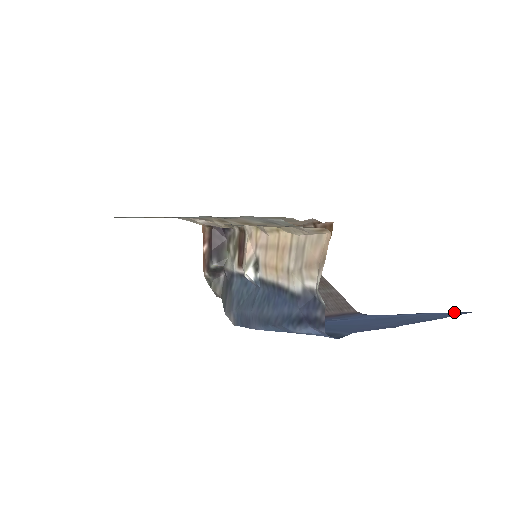
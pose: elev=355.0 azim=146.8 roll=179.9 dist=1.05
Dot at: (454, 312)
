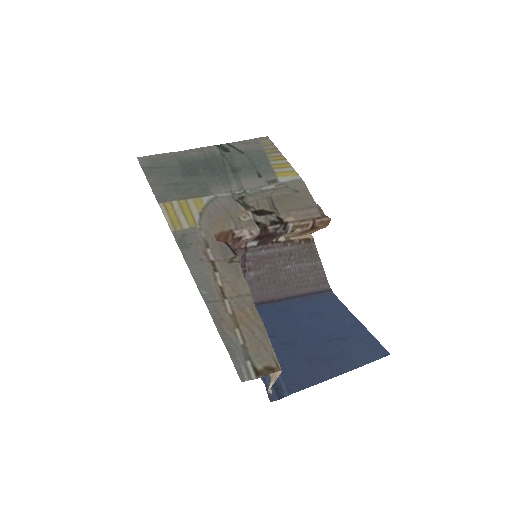
Dot at: (381, 346)
